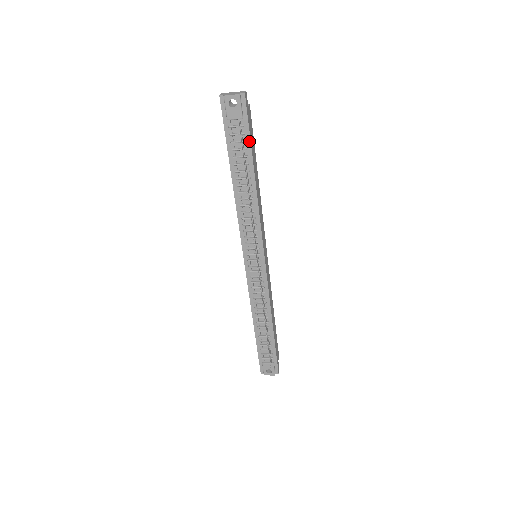
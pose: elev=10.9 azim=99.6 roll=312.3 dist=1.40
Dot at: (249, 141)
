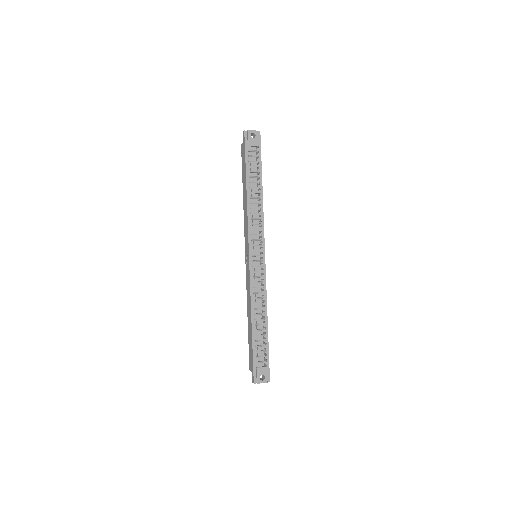
Dot at: (260, 162)
